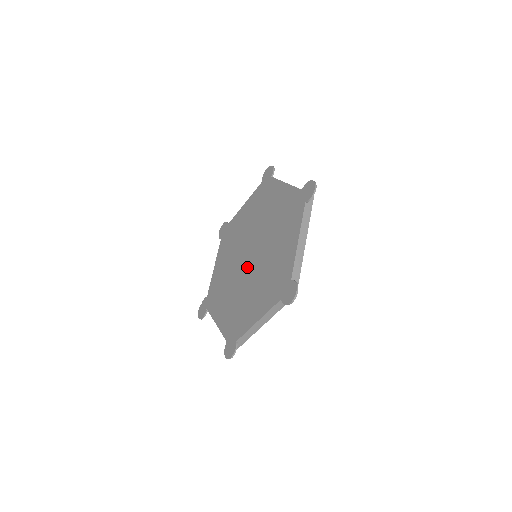
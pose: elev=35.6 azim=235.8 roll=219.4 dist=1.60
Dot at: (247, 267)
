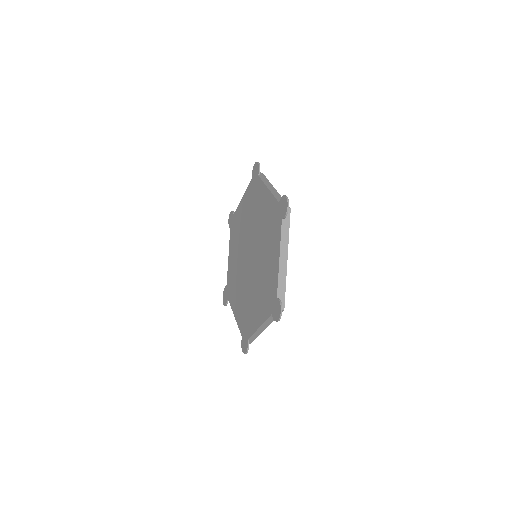
Dot at: (249, 269)
